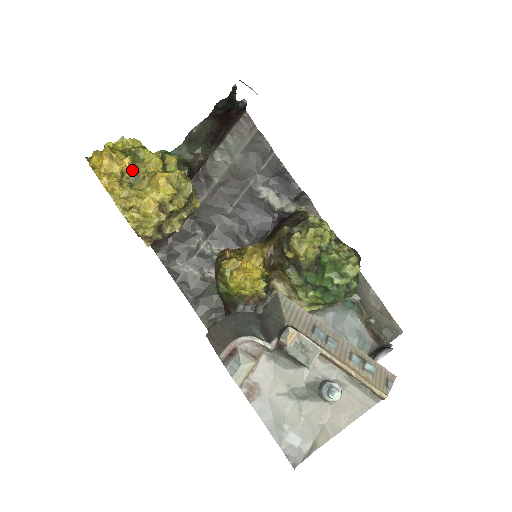
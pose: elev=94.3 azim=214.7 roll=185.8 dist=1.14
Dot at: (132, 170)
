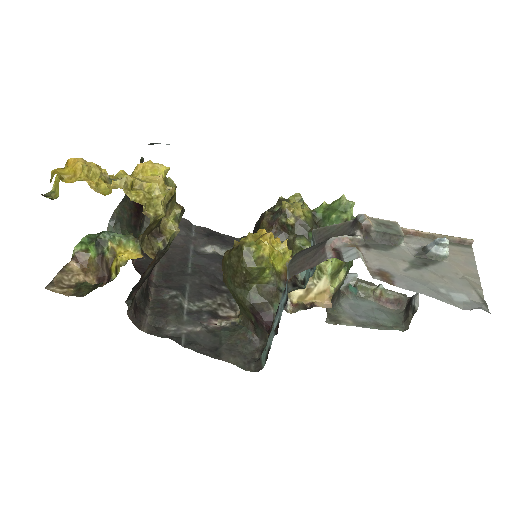
Dot at: (107, 173)
